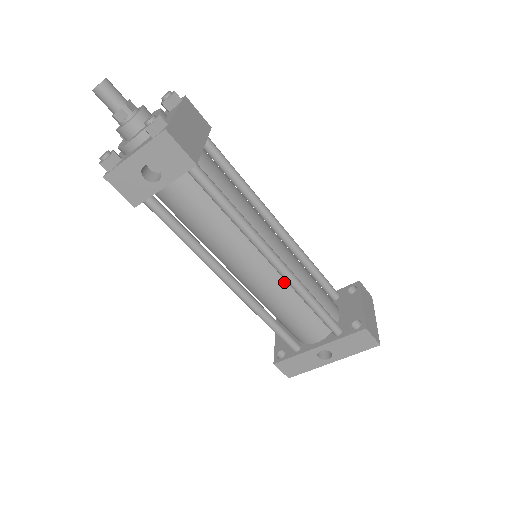
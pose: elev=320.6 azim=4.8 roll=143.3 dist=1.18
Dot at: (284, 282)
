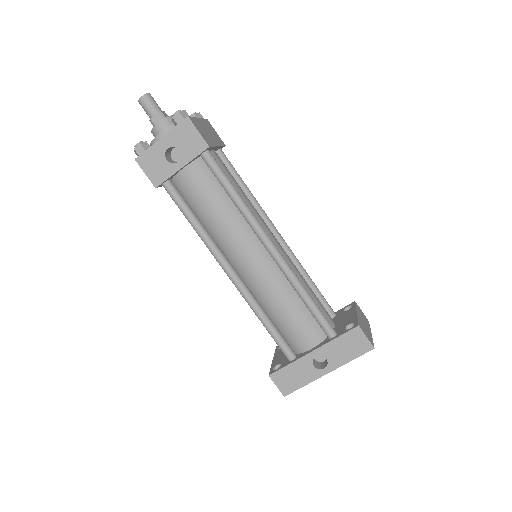
Dot at: (280, 274)
